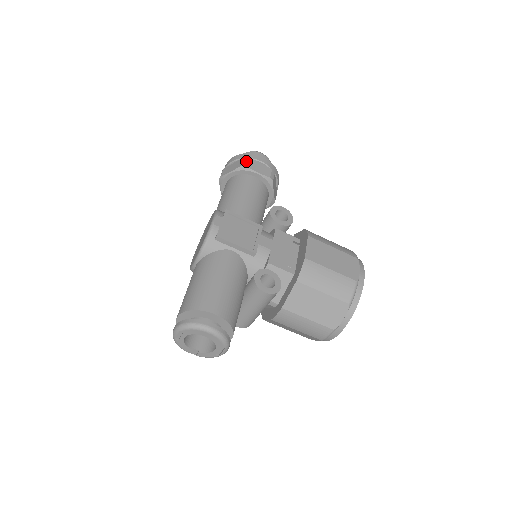
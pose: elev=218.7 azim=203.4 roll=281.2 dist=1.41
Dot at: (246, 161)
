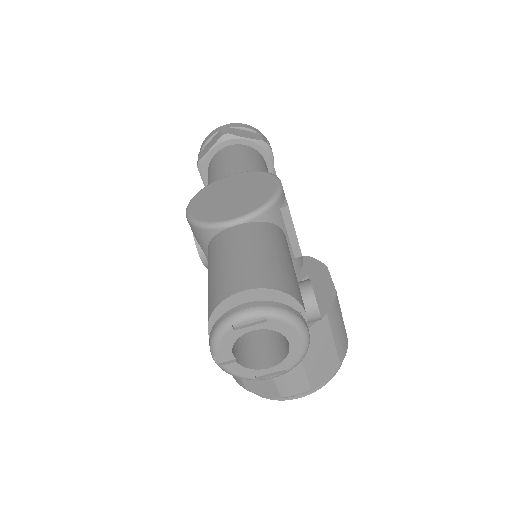
Dot at: (266, 140)
